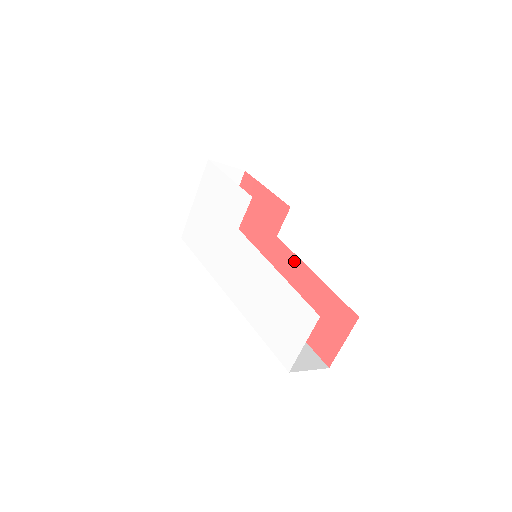
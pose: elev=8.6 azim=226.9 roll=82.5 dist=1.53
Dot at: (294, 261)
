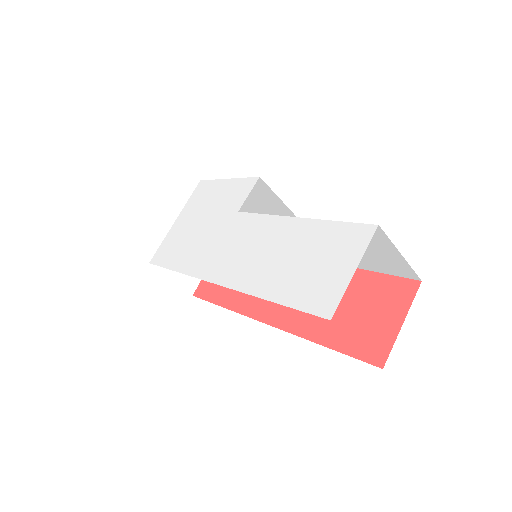
Dot at: occluded
